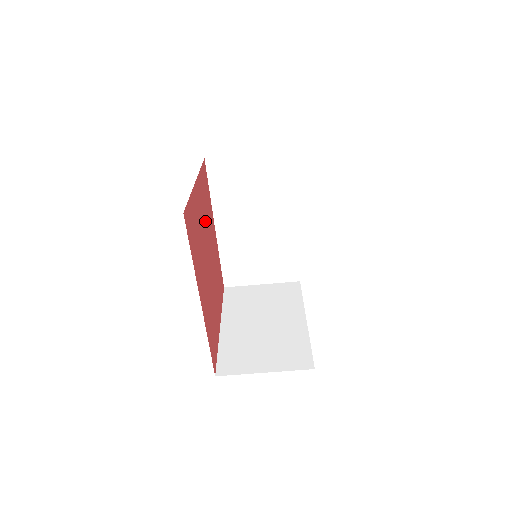
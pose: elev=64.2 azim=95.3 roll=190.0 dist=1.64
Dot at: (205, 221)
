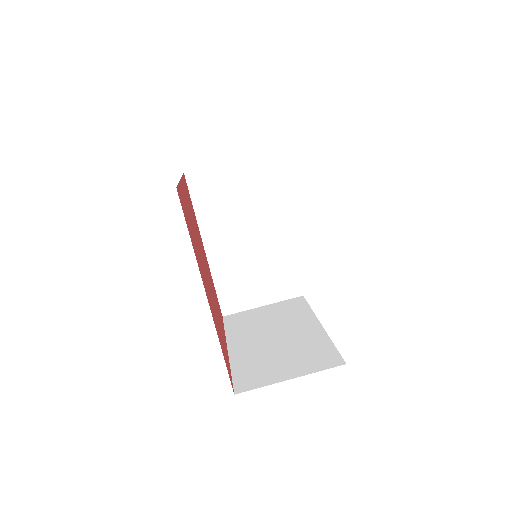
Dot at: (195, 228)
